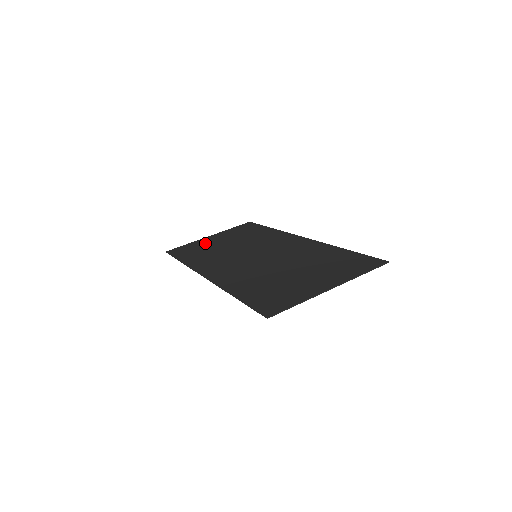
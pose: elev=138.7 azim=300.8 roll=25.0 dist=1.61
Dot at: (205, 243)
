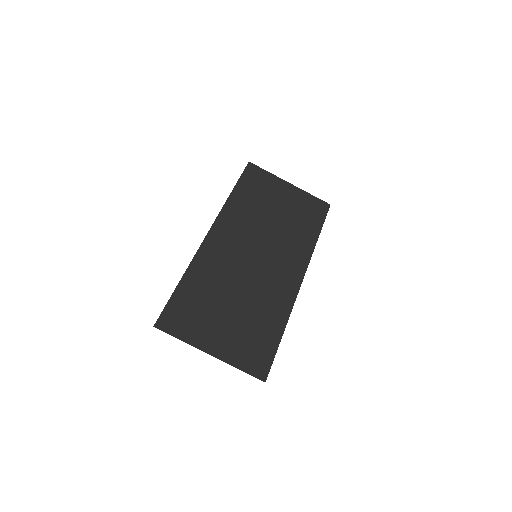
Dot at: (273, 190)
